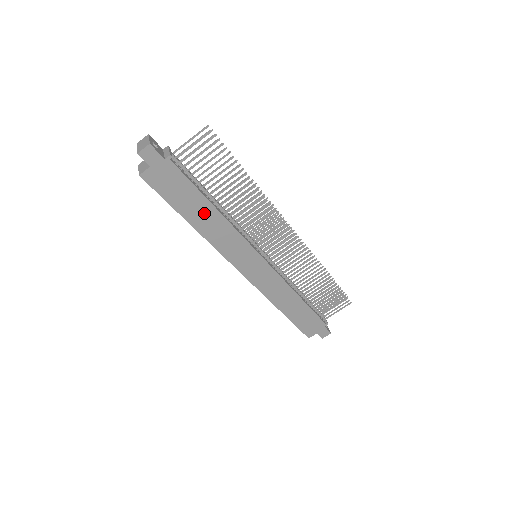
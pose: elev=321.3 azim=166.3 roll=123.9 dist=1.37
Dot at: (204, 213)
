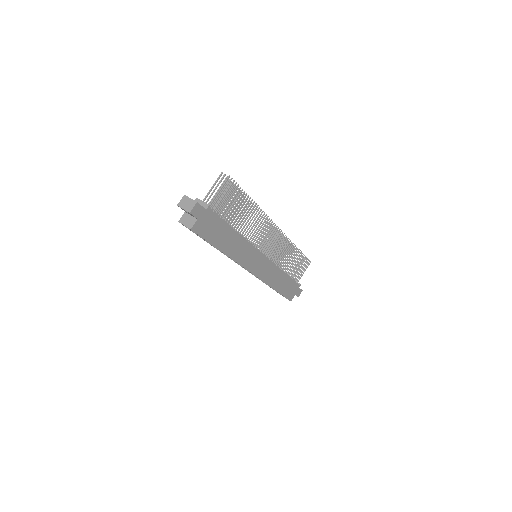
Dot at: (230, 239)
